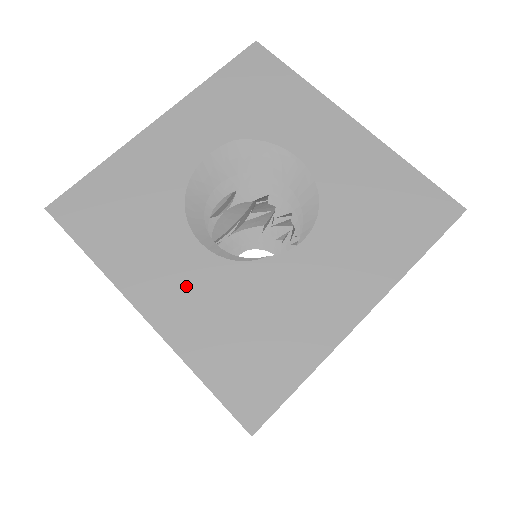
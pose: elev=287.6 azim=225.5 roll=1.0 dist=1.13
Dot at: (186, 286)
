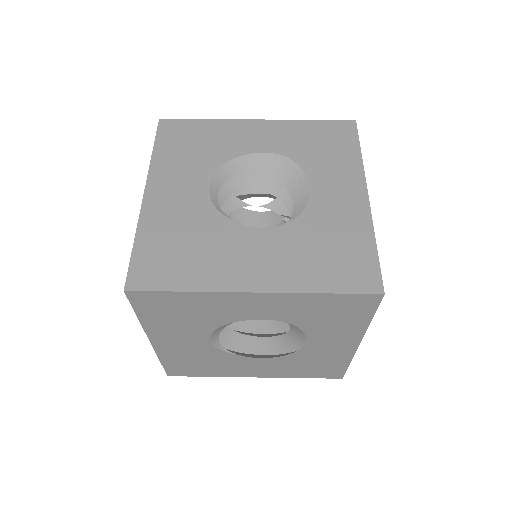
Dot at: (179, 199)
